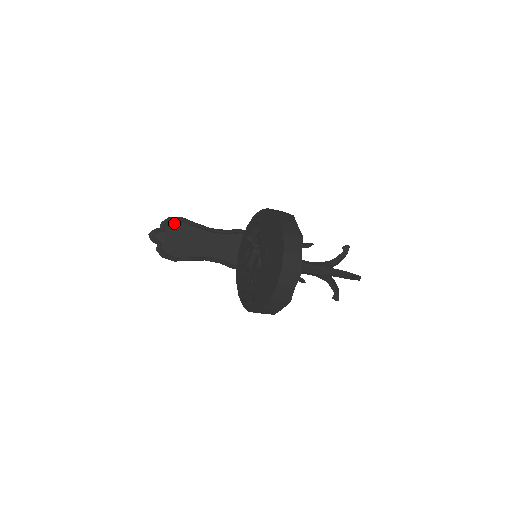
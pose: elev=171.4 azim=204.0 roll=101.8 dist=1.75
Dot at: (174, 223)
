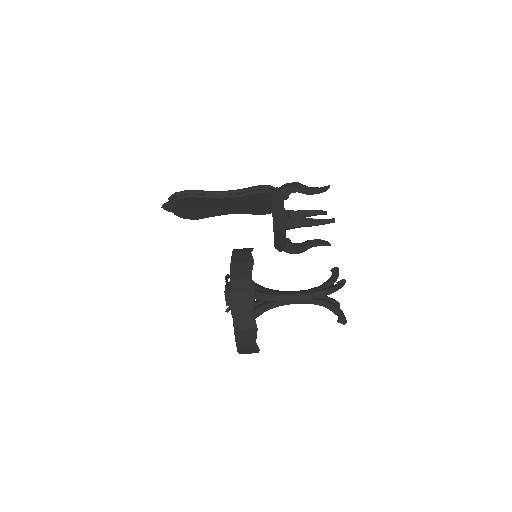
Dot at: (180, 200)
